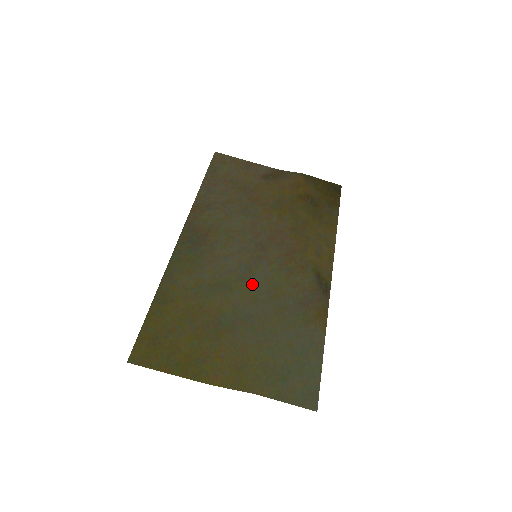
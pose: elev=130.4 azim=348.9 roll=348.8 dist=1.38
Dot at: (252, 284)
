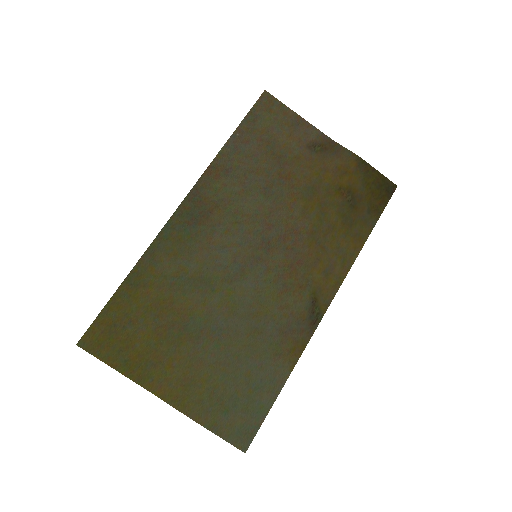
Dot at: (238, 290)
